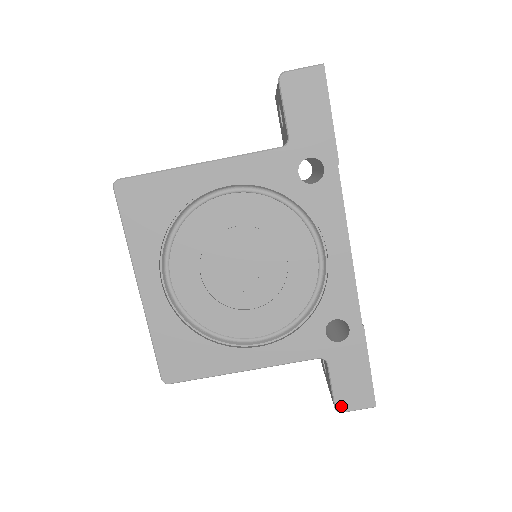
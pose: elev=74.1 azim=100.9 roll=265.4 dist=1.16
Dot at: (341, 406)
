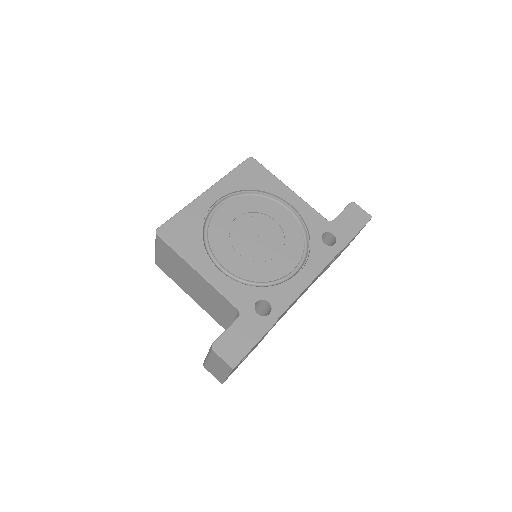
Dot at: (217, 345)
